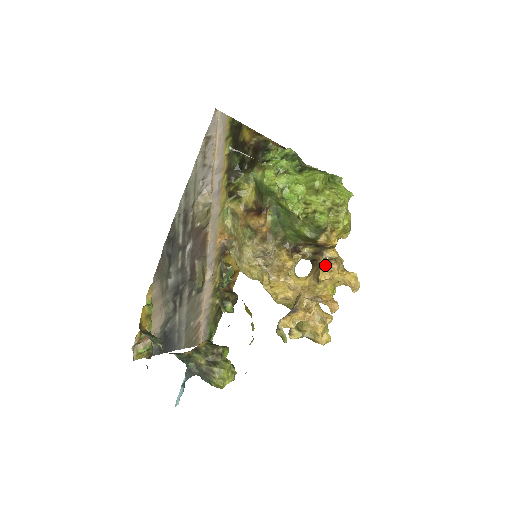
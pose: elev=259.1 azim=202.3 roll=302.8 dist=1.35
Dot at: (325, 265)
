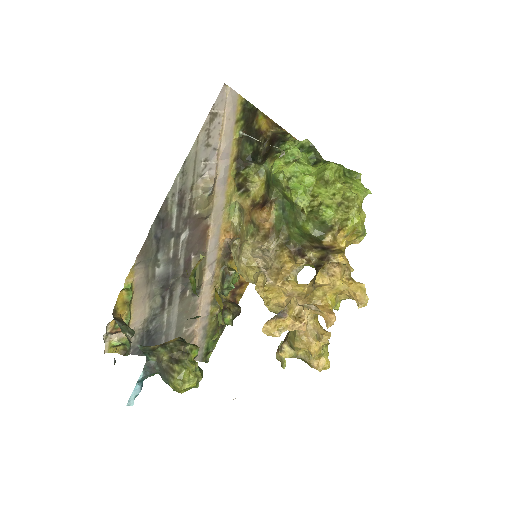
Dot at: (324, 266)
